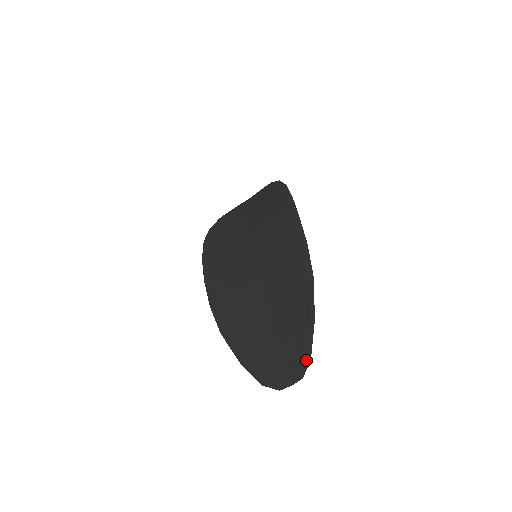
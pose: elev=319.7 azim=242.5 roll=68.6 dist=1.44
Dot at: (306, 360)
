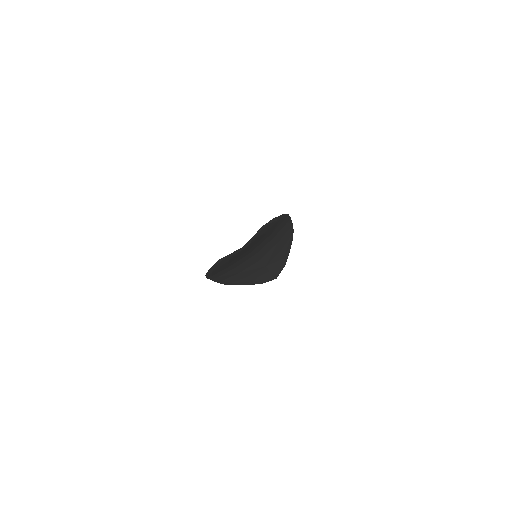
Dot at: (258, 230)
